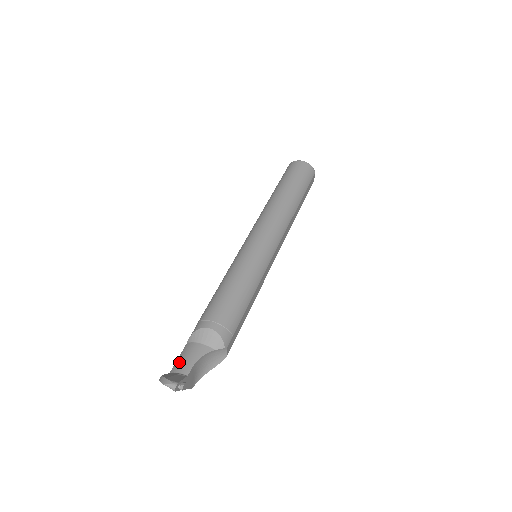
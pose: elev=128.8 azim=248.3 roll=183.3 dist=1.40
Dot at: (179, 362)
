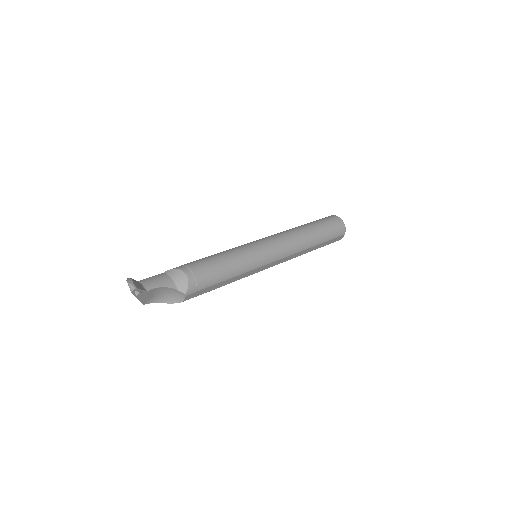
Dot at: (148, 279)
